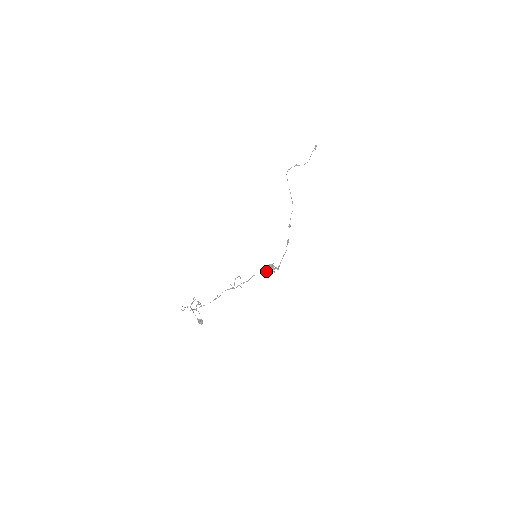
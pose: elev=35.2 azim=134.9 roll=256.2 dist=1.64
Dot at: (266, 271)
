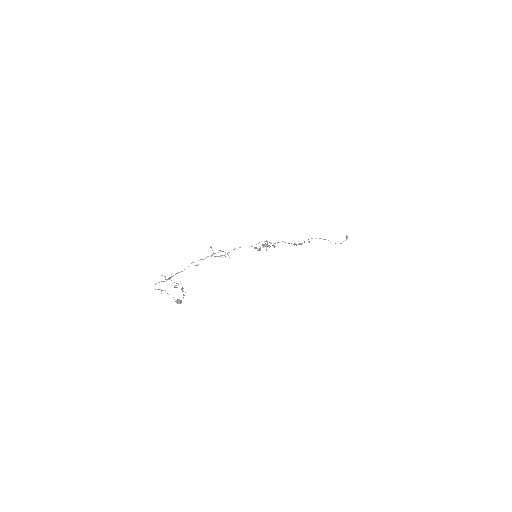
Dot at: occluded
